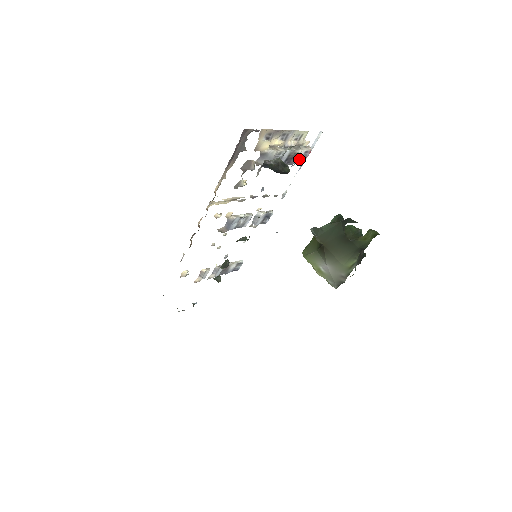
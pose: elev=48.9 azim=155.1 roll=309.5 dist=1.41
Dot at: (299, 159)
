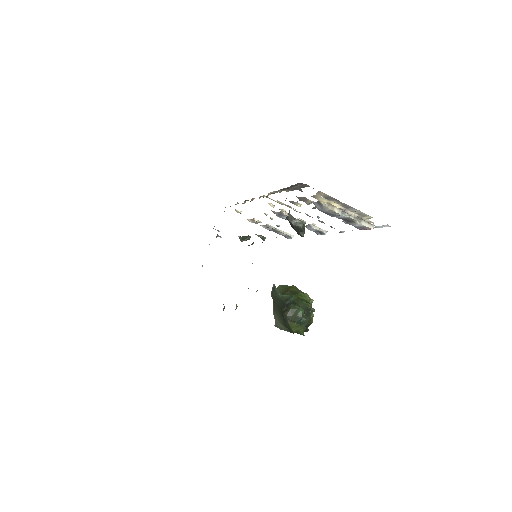
Dot at: (357, 226)
